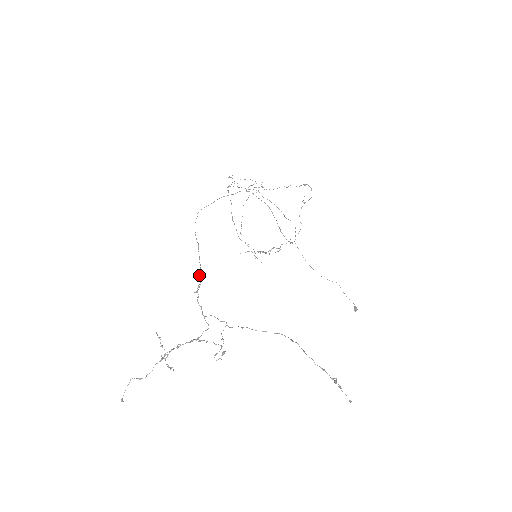
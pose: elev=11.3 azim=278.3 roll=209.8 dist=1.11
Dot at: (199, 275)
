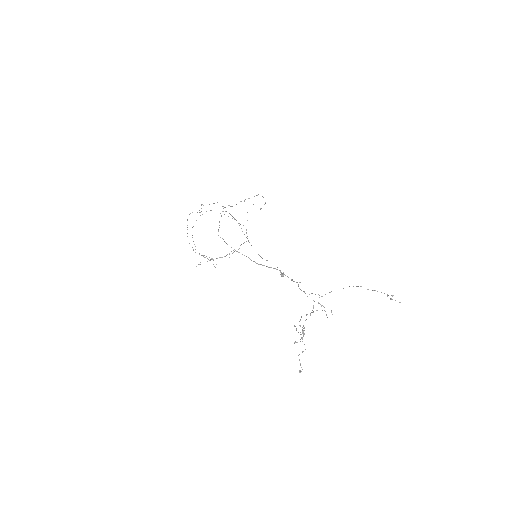
Dot at: occluded
